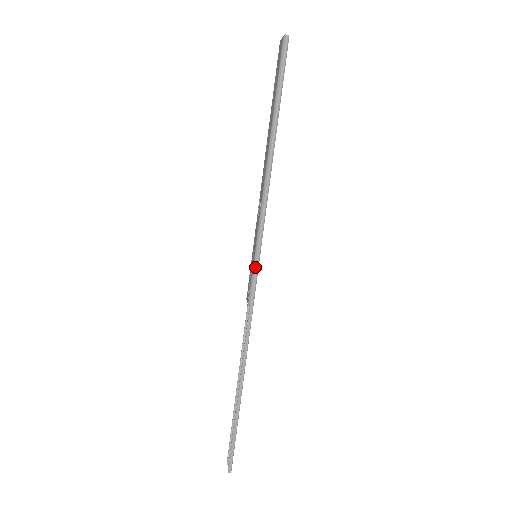
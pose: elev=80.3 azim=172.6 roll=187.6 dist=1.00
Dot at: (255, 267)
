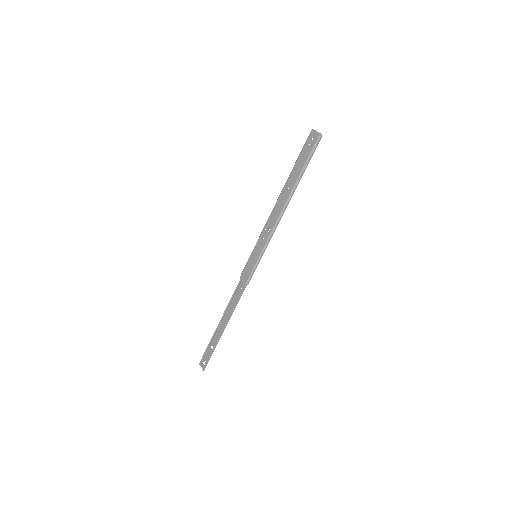
Dot at: (257, 265)
